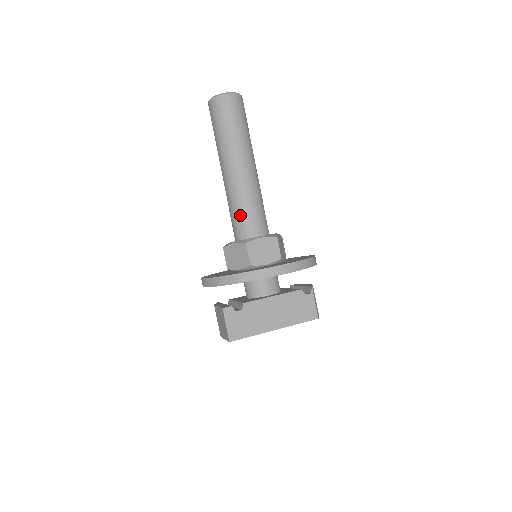
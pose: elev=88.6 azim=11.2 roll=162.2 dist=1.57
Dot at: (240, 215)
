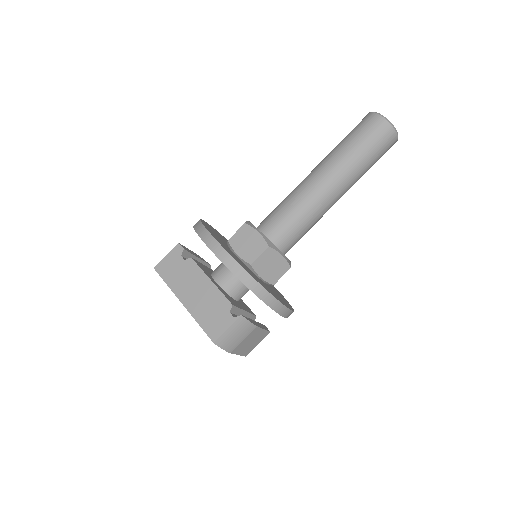
Dot at: (276, 209)
